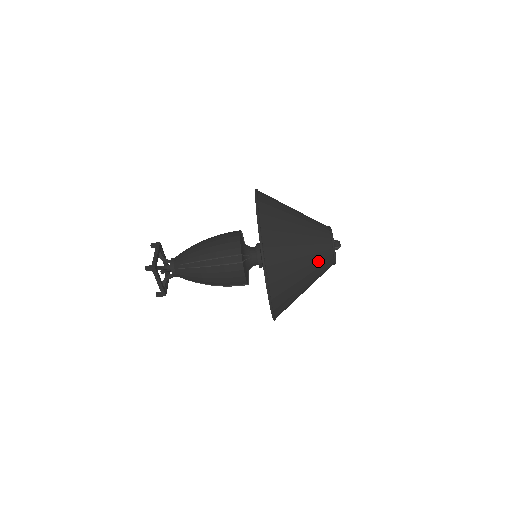
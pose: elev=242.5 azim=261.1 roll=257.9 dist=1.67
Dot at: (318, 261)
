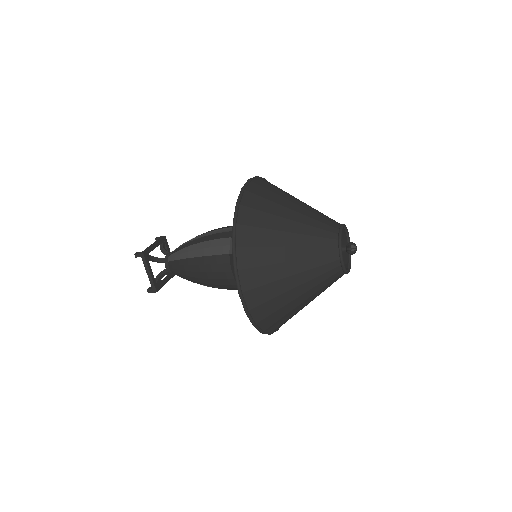
Dot at: occluded
